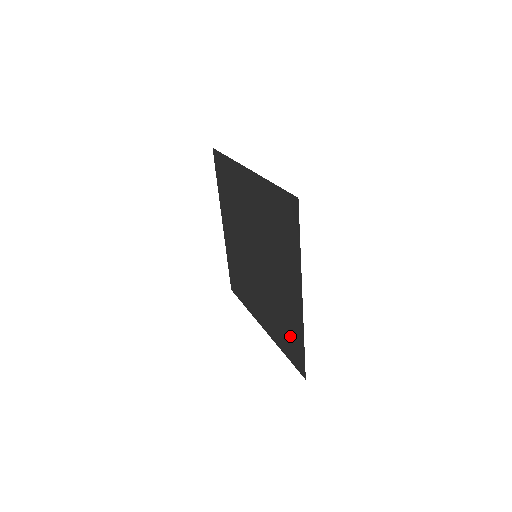
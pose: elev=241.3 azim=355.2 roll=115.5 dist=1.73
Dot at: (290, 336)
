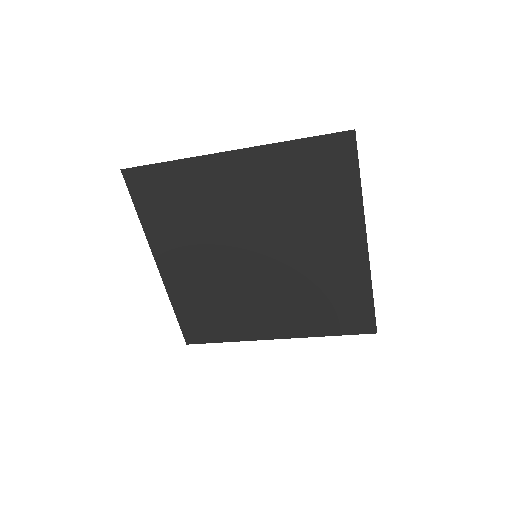
Dot at: (342, 305)
